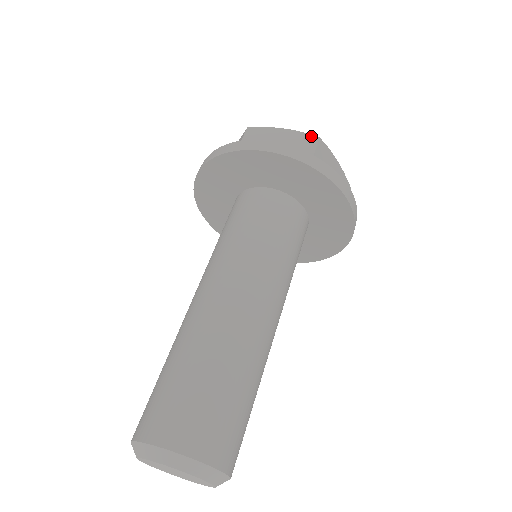
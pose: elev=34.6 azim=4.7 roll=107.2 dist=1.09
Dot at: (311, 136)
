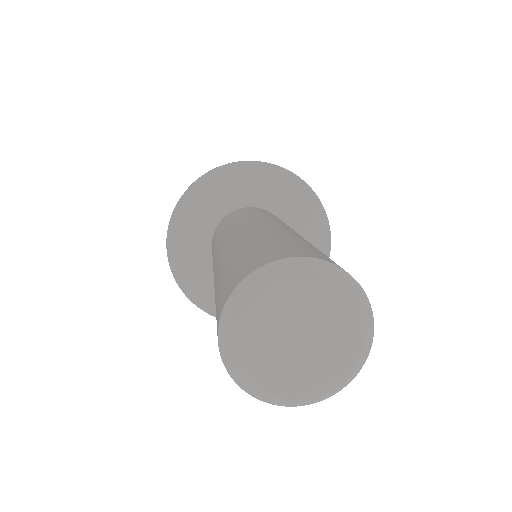
Dot at: occluded
